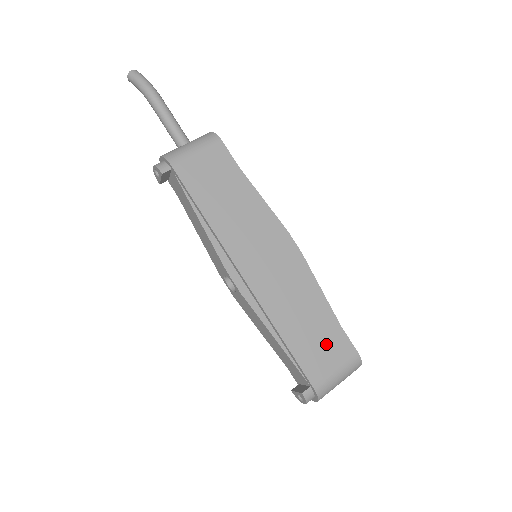
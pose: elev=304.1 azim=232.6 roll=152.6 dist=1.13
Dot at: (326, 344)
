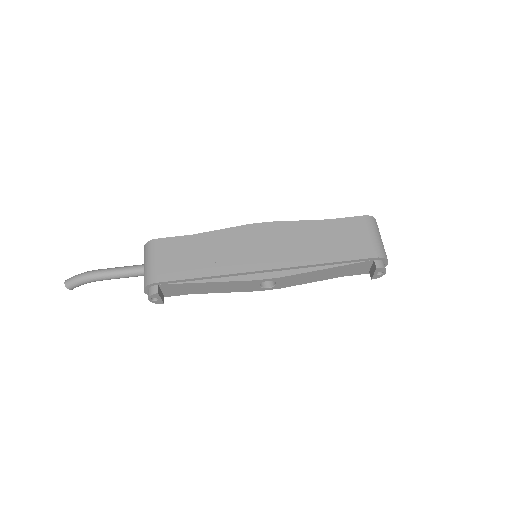
Dot at: (347, 234)
